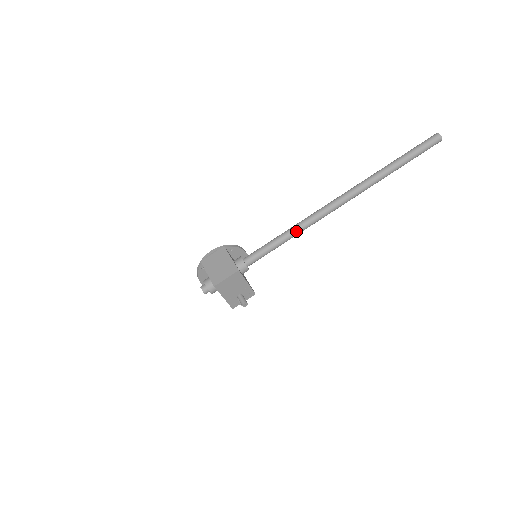
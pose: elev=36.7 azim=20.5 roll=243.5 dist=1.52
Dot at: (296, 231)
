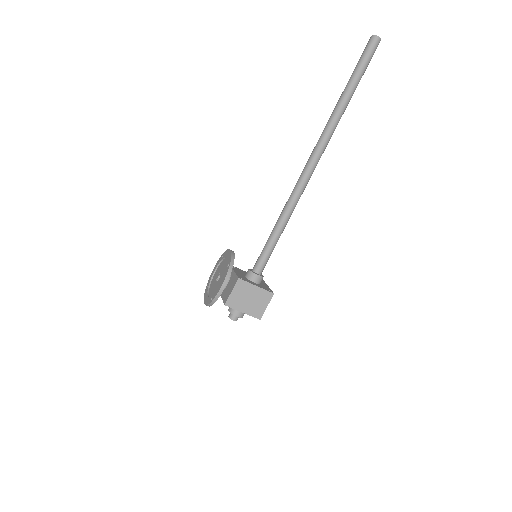
Dot at: occluded
